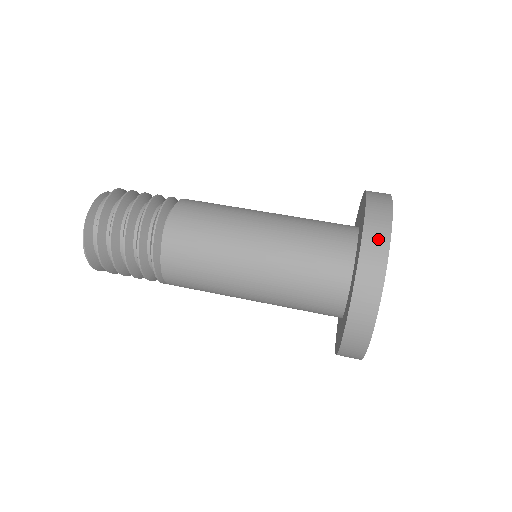
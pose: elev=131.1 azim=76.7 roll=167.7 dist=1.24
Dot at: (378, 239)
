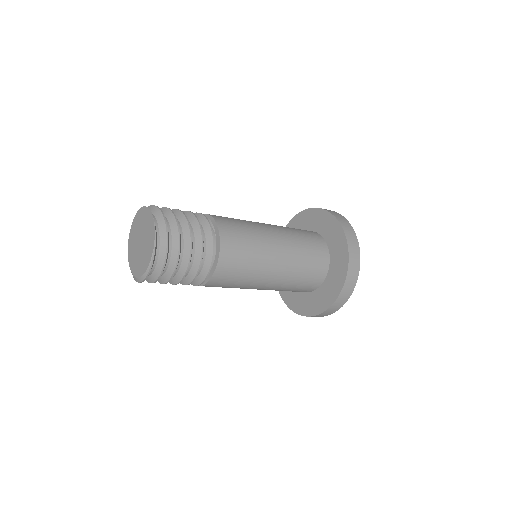
Dot at: (340, 217)
